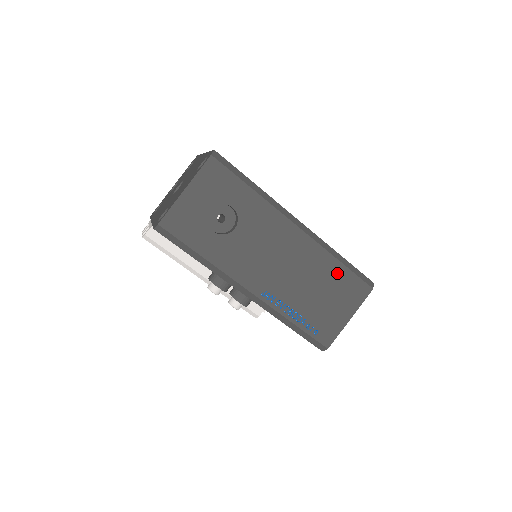
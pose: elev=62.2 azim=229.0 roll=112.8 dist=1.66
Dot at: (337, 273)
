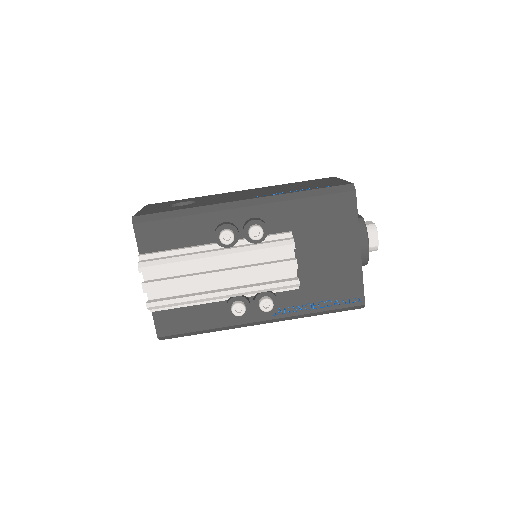
Dot at: occluded
